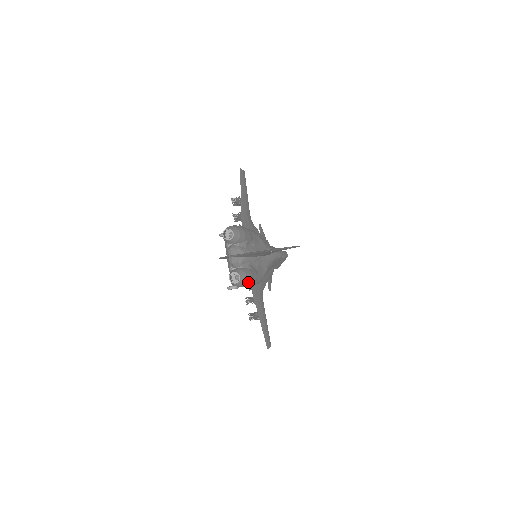
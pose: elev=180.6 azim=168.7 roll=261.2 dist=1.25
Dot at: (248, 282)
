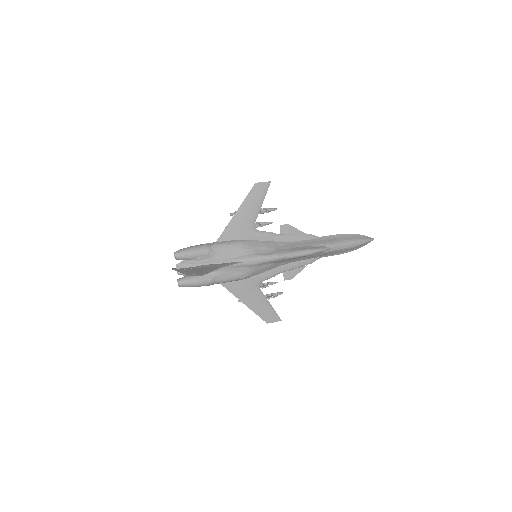
Dot at: (194, 285)
